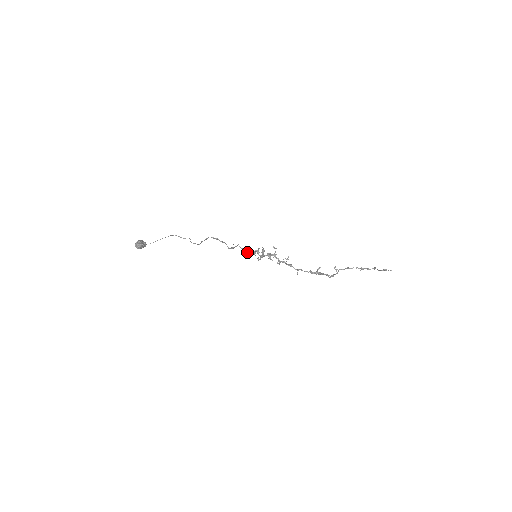
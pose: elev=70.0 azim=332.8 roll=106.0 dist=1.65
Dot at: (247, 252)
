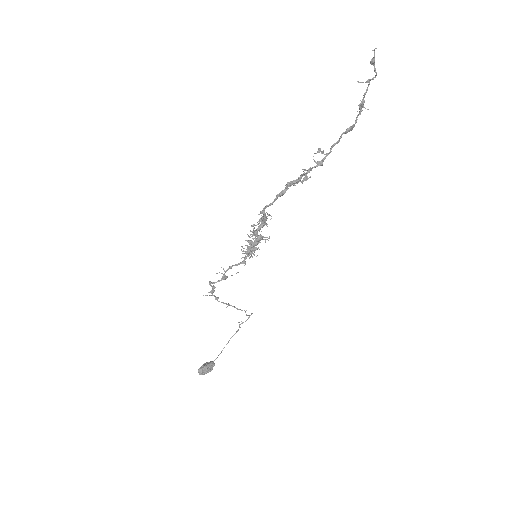
Dot at: (236, 264)
